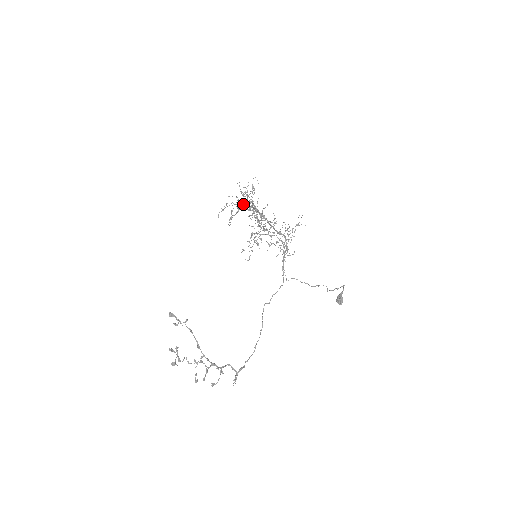
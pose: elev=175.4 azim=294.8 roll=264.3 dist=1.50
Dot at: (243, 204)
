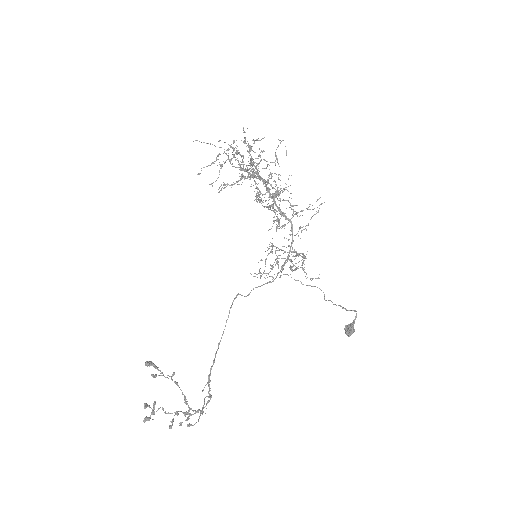
Dot at: (242, 161)
